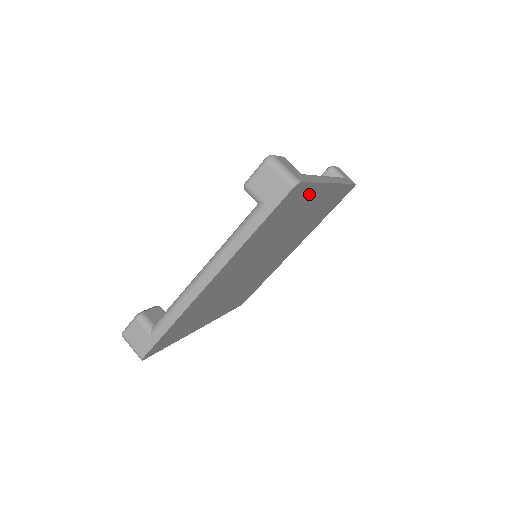
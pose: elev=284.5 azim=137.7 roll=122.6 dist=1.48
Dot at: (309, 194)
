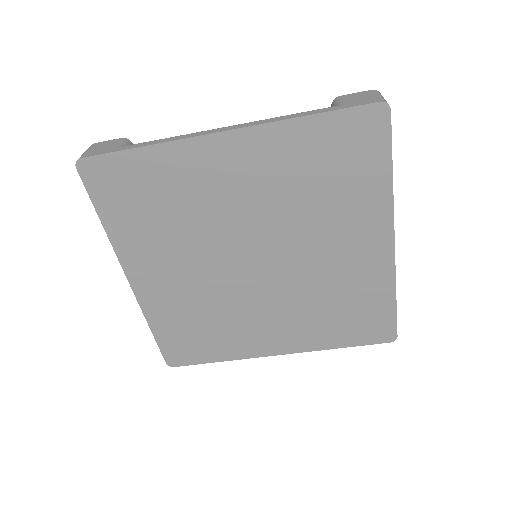
Dot at: (374, 184)
